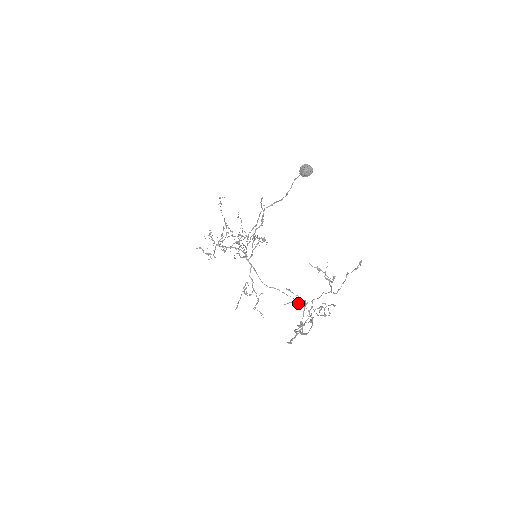
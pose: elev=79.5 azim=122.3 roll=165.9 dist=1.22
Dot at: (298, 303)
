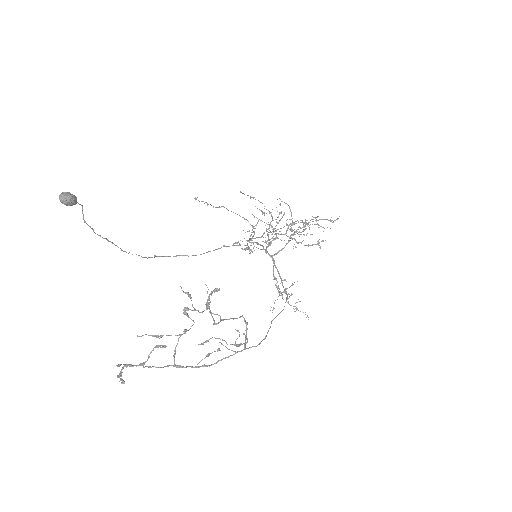
Dot at: (156, 336)
